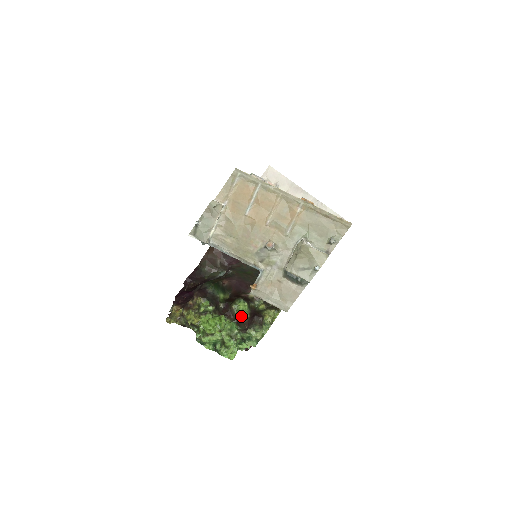
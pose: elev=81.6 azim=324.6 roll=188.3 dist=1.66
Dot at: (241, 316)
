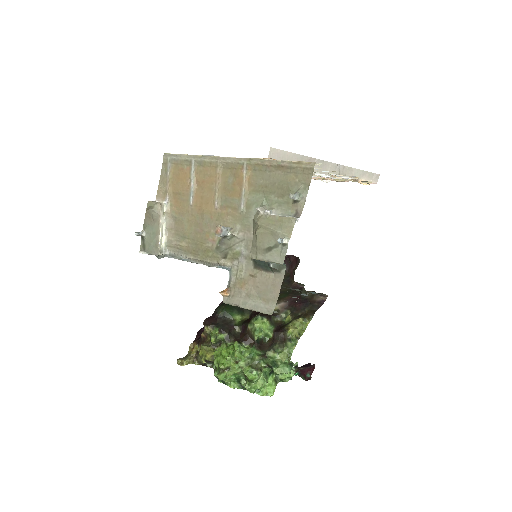
Dot at: (263, 337)
